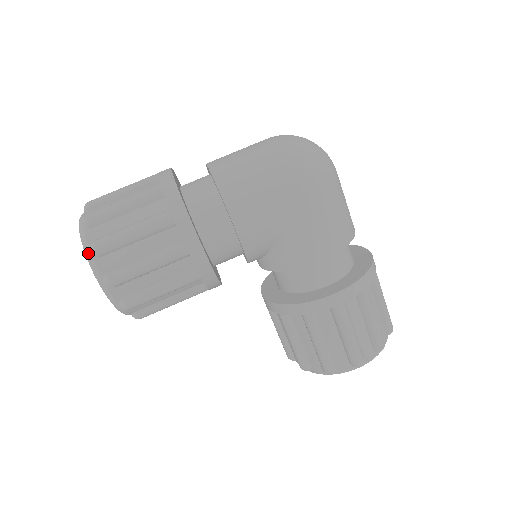
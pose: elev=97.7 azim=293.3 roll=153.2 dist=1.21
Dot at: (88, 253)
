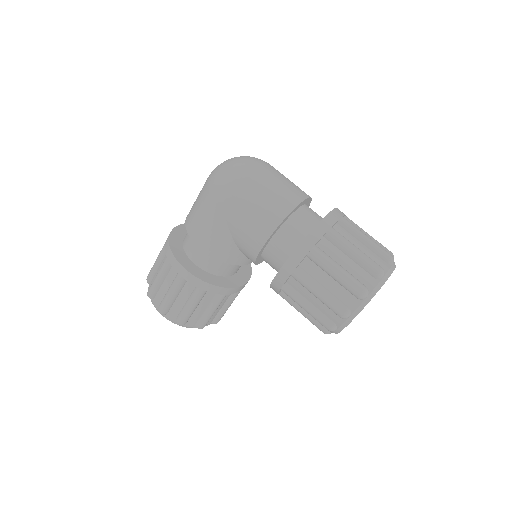
Dot at: occluded
